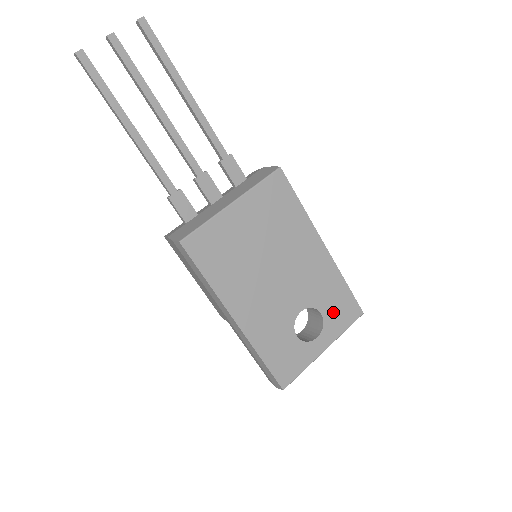
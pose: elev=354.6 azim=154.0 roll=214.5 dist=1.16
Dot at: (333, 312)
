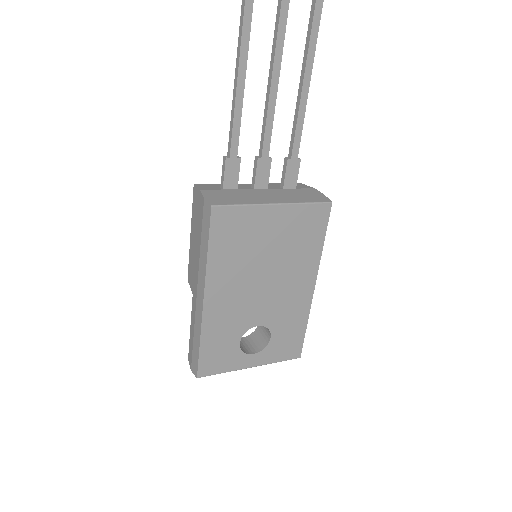
Dot at: (280, 342)
